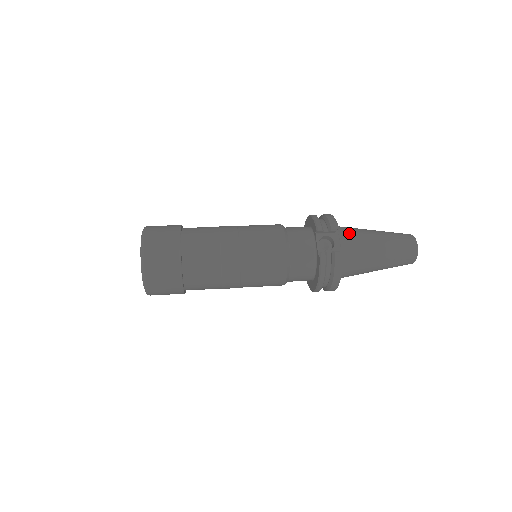
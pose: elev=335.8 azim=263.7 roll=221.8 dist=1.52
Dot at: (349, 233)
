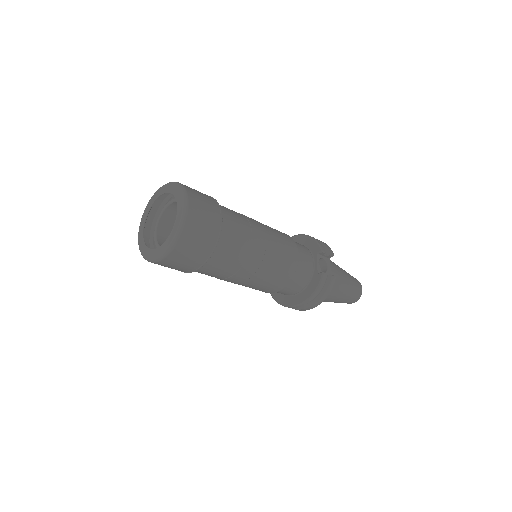
Dot at: (331, 262)
